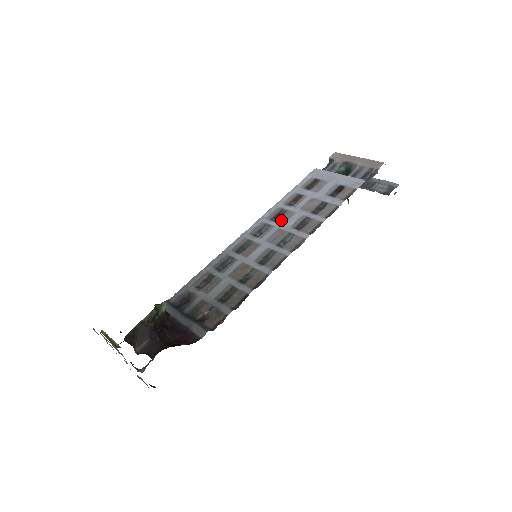
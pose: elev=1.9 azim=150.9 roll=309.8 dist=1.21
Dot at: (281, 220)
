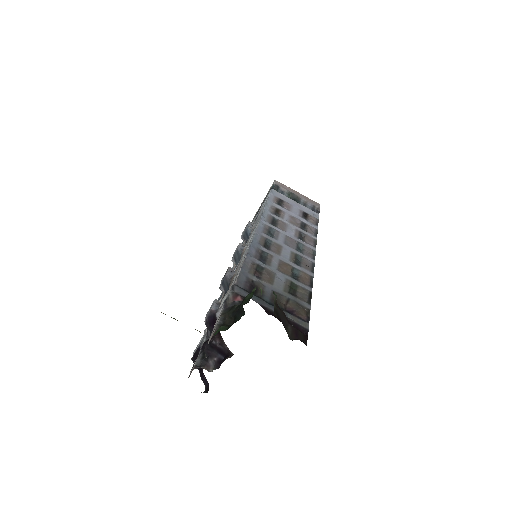
Dot at: (281, 227)
